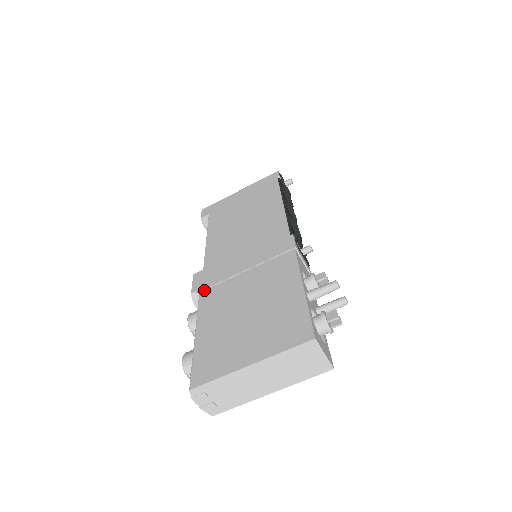
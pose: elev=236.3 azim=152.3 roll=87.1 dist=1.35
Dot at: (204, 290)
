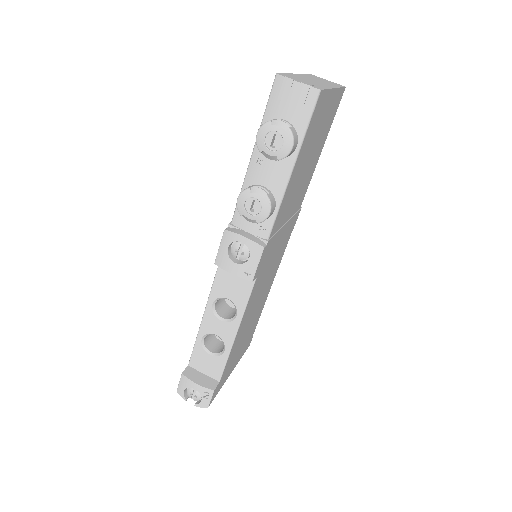
Dot at: occluded
